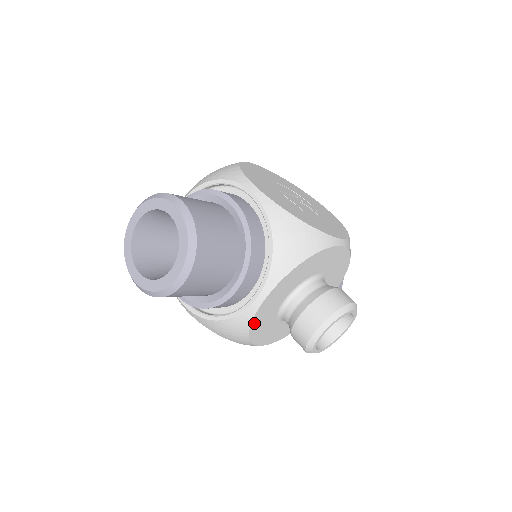
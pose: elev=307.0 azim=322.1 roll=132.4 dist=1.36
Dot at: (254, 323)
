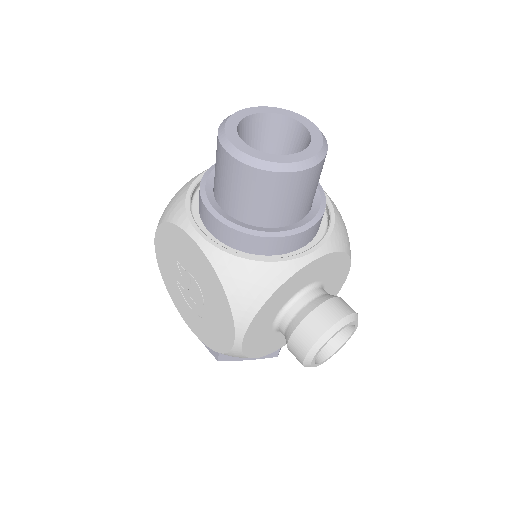
Dot at: (286, 284)
